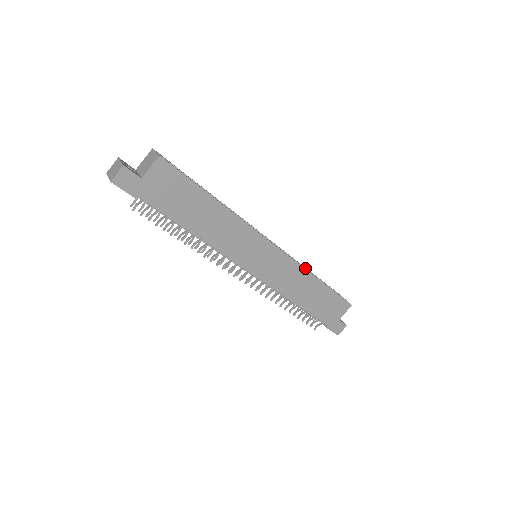
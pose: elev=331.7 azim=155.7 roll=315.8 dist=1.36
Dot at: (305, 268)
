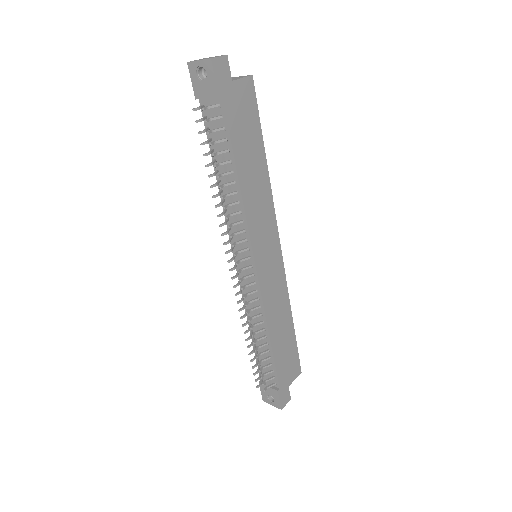
Dot at: occluded
